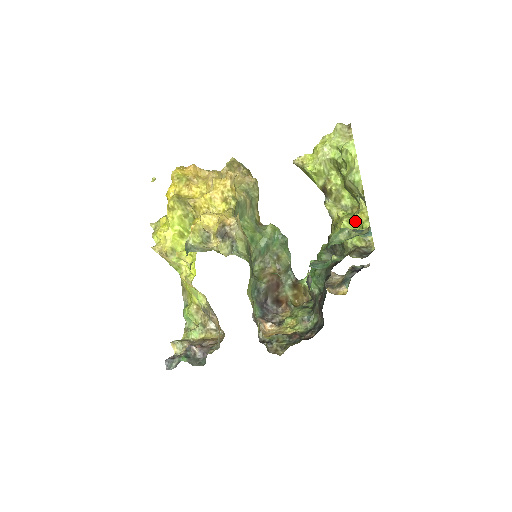
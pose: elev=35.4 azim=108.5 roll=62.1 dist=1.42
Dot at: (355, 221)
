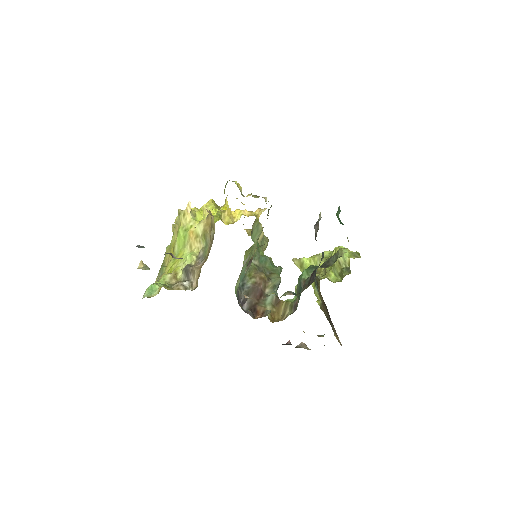
Dot at: occluded
